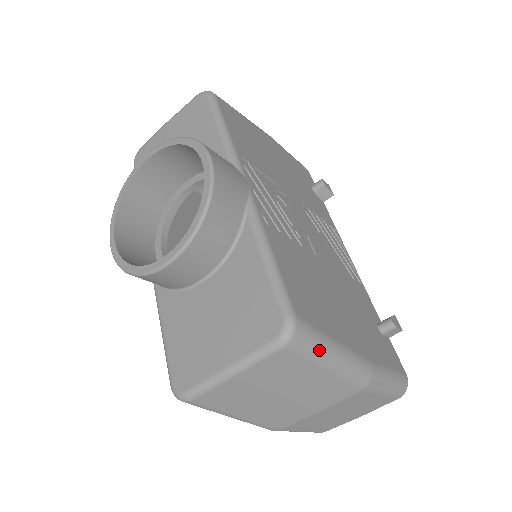
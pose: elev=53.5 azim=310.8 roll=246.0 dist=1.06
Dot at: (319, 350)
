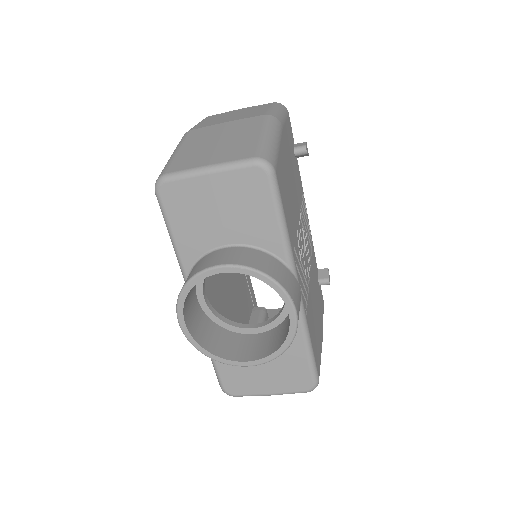
Dot at: occluded
